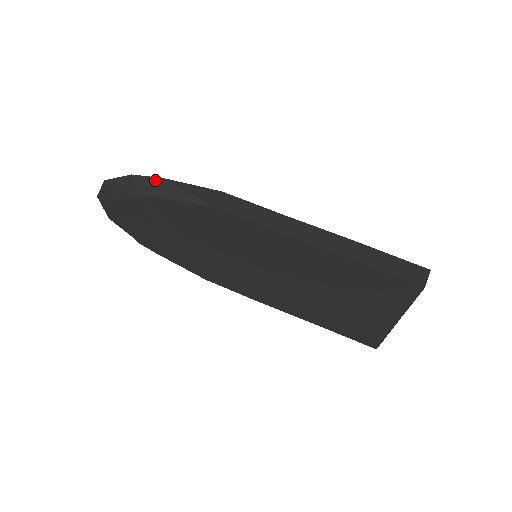
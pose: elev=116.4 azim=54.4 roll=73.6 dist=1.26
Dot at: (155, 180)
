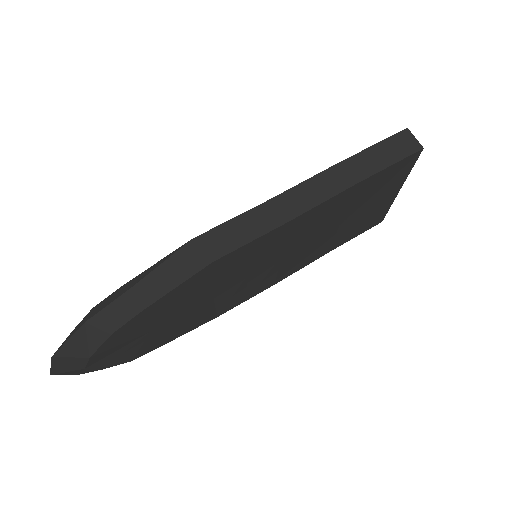
Dot at: (120, 301)
